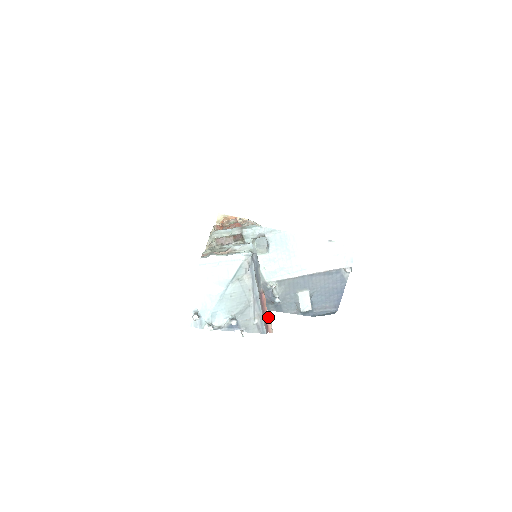
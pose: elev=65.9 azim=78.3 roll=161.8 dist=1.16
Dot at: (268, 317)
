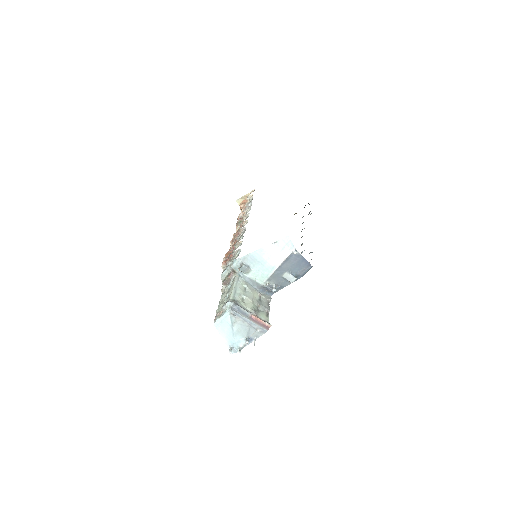
Dot at: (264, 322)
